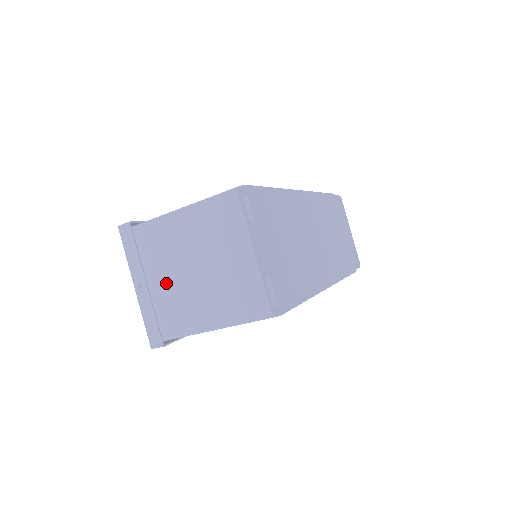
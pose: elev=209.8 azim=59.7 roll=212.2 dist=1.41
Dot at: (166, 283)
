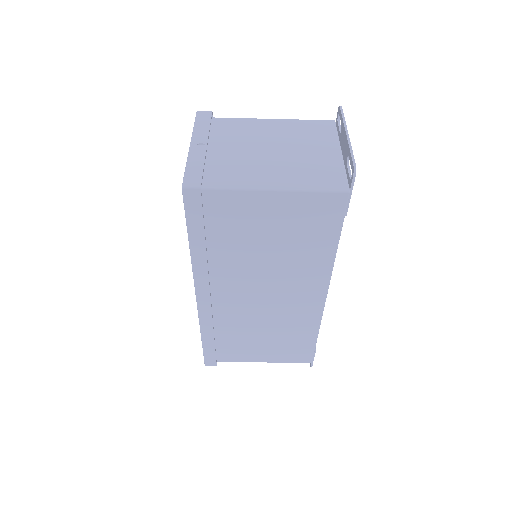
Dot at: (228, 152)
